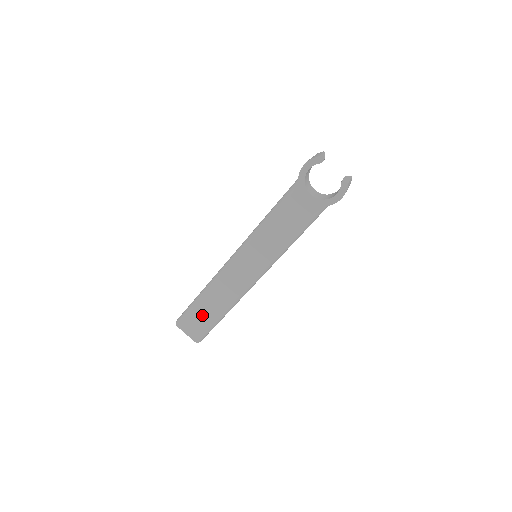
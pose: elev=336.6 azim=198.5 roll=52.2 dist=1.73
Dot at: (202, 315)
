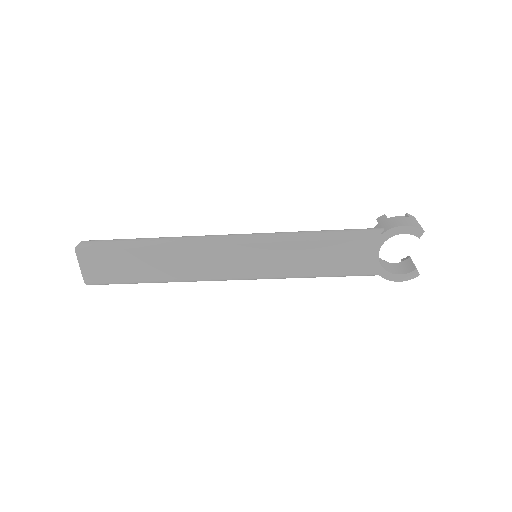
Dot at: (126, 264)
